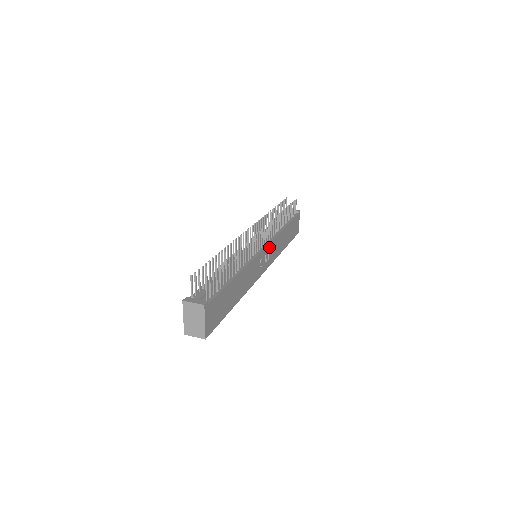
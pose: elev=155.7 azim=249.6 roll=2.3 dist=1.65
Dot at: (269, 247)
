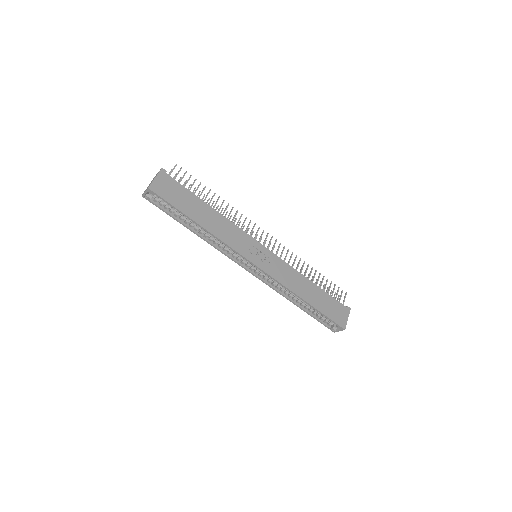
Dot at: (273, 257)
